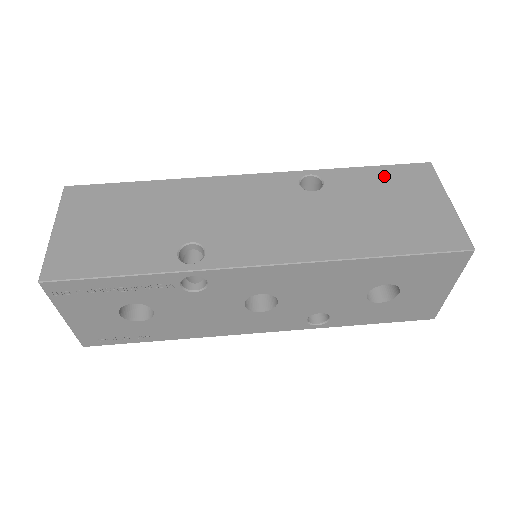
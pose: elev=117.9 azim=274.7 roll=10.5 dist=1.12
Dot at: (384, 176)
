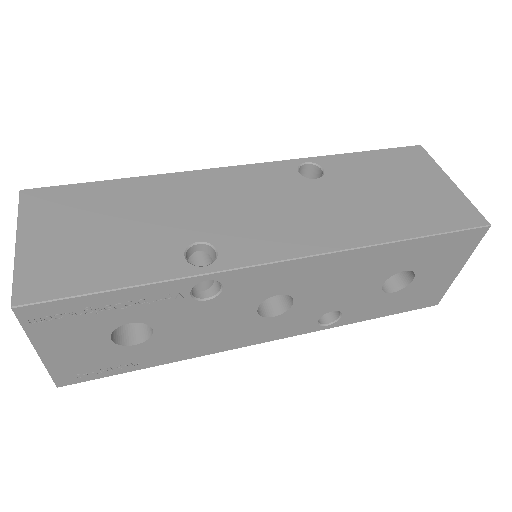
Dot at: (381, 160)
